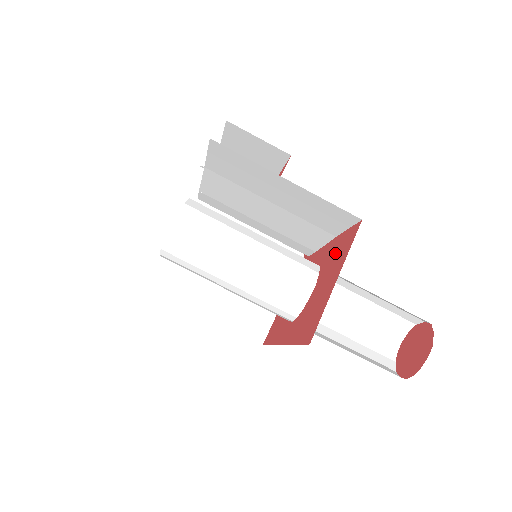
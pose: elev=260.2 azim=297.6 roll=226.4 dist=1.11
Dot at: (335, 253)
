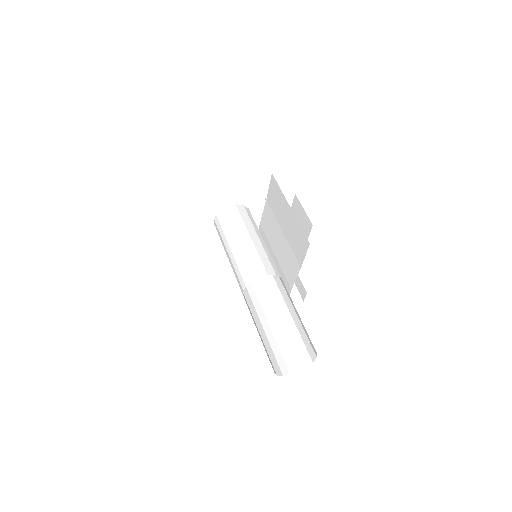
Dot at: occluded
